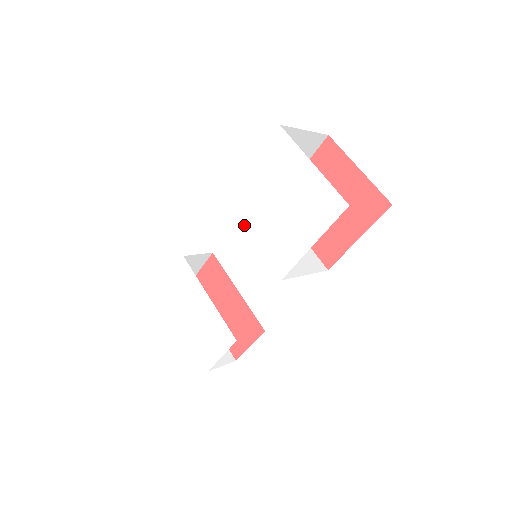
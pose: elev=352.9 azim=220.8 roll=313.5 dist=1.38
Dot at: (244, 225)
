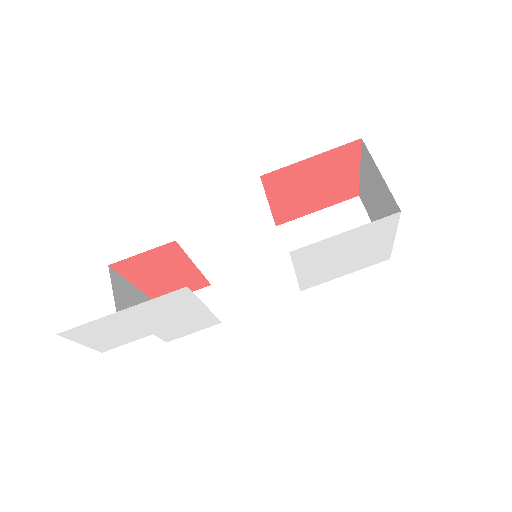
Dot at: (297, 266)
